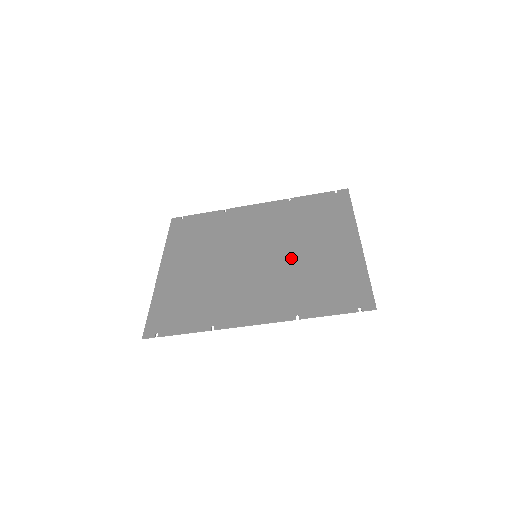
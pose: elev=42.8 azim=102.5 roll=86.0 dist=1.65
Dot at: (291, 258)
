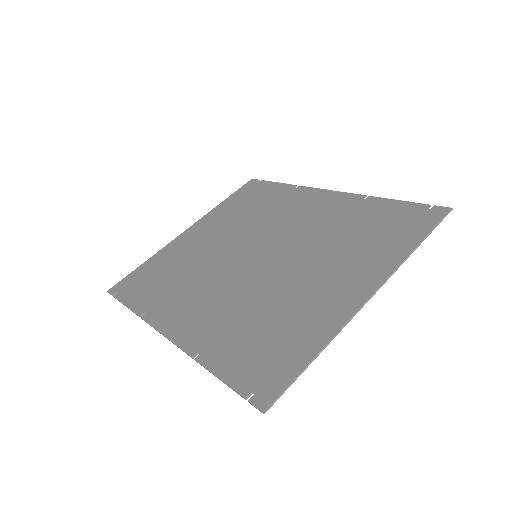
Dot at: (276, 277)
